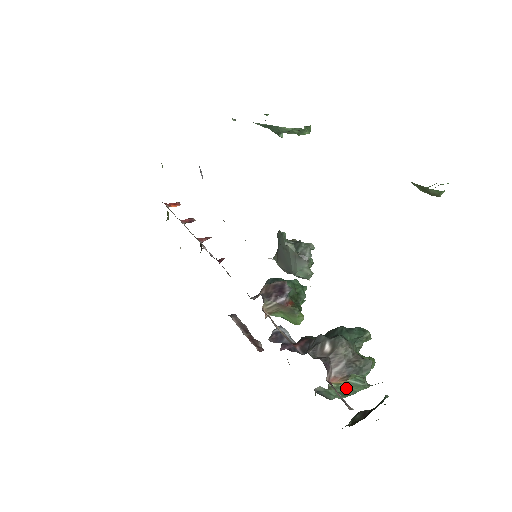
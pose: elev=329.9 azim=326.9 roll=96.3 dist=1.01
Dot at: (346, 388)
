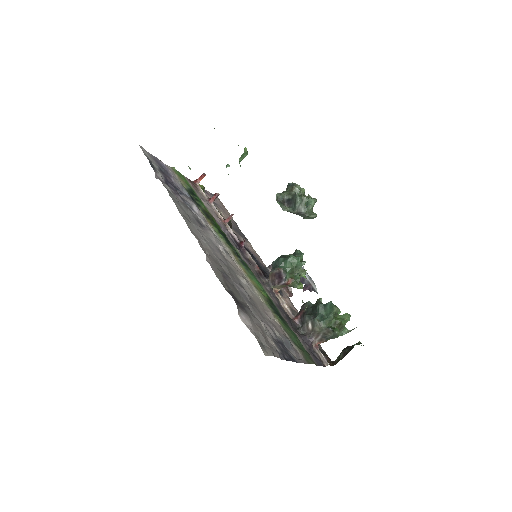
Dot at: occluded
